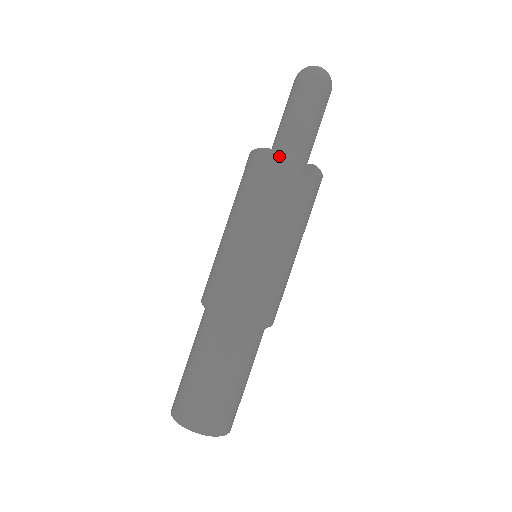
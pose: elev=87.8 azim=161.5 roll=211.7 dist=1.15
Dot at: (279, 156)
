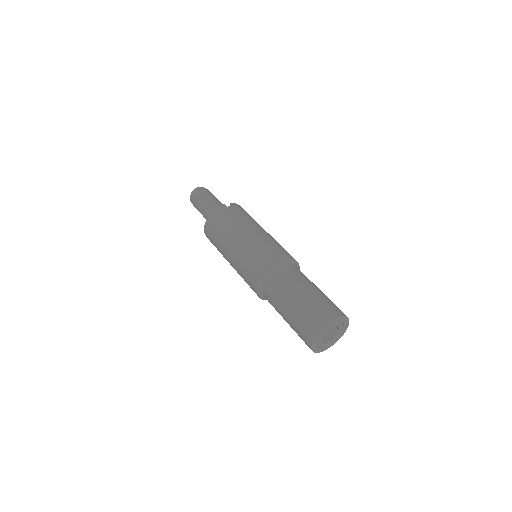
Dot at: (213, 212)
